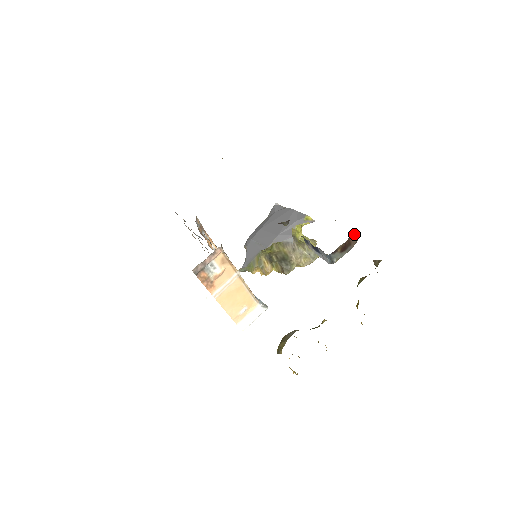
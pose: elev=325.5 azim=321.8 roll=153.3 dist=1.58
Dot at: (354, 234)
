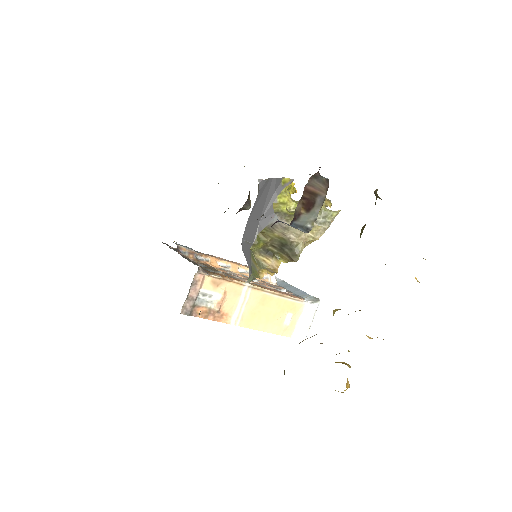
Dot at: (310, 179)
